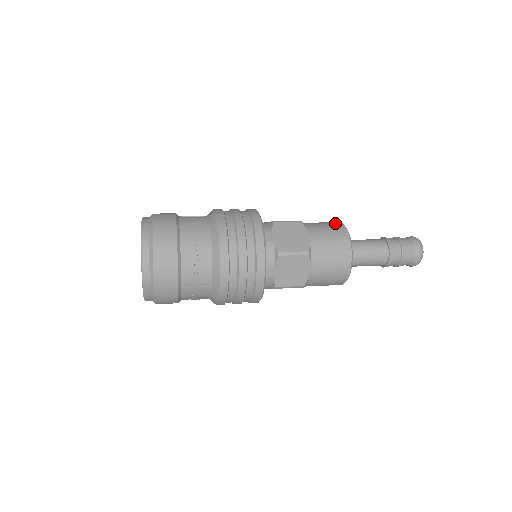
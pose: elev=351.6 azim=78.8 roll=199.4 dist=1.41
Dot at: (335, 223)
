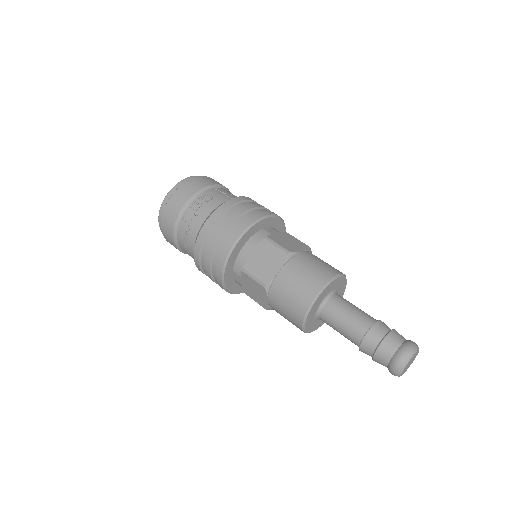
Dot at: (301, 303)
